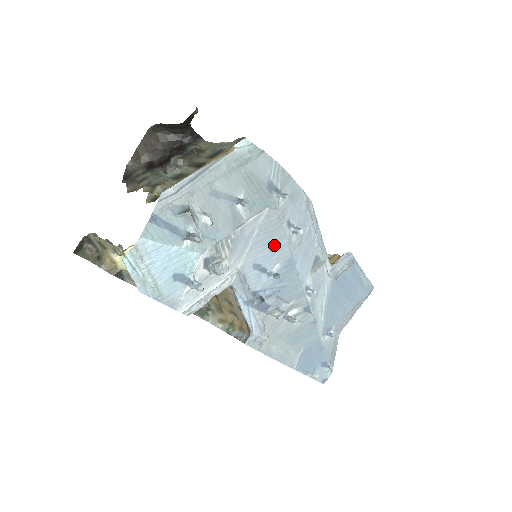
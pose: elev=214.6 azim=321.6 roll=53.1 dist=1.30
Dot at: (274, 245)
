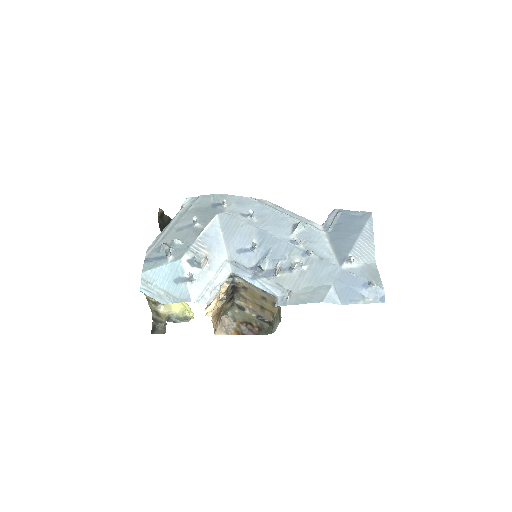
Dot at: (240, 231)
